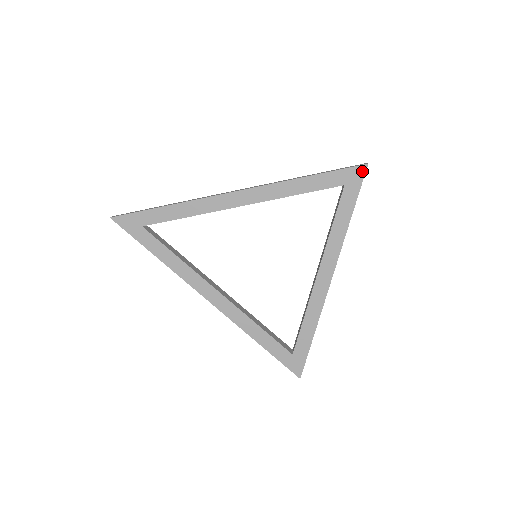
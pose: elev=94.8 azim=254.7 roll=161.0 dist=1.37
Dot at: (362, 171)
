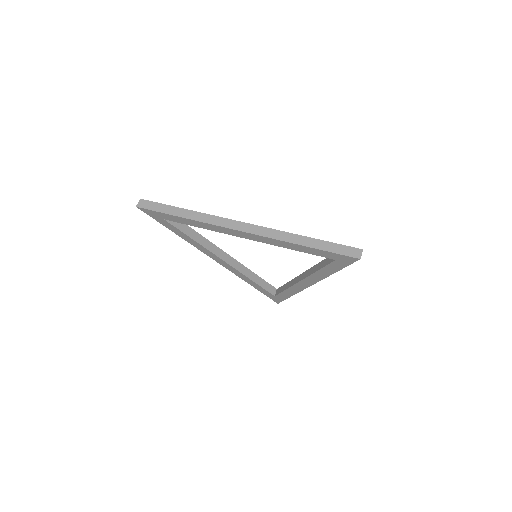
Dot at: (353, 260)
